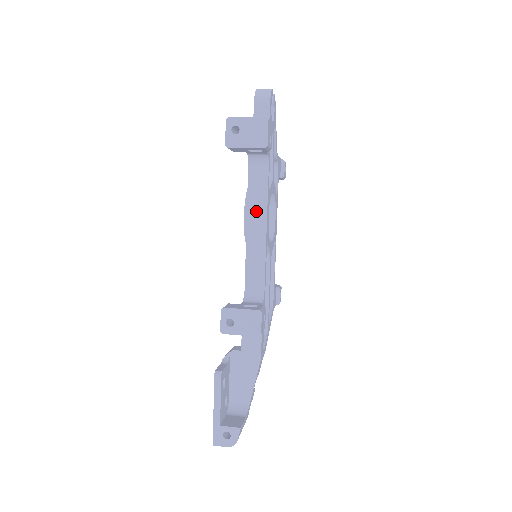
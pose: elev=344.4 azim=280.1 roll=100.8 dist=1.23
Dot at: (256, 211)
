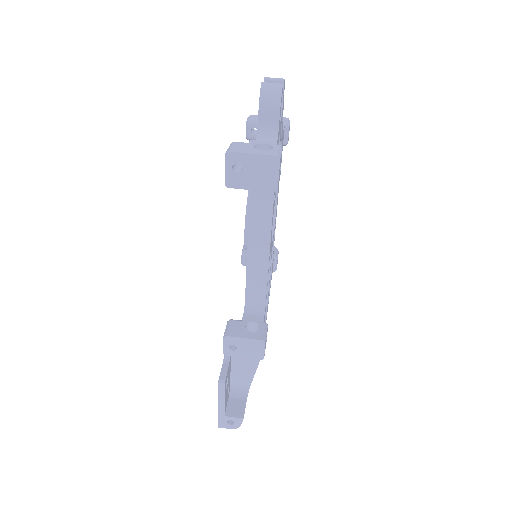
Dot at: (259, 228)
